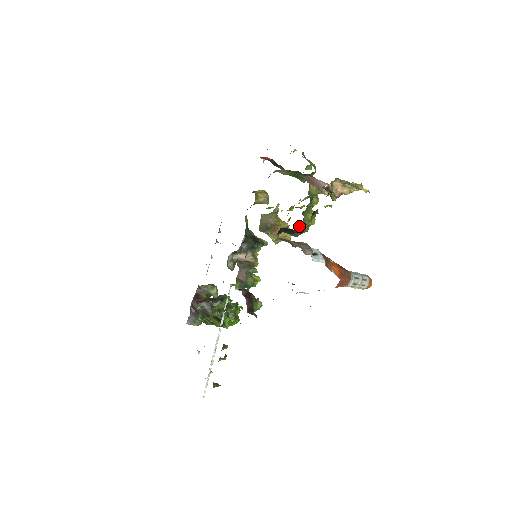
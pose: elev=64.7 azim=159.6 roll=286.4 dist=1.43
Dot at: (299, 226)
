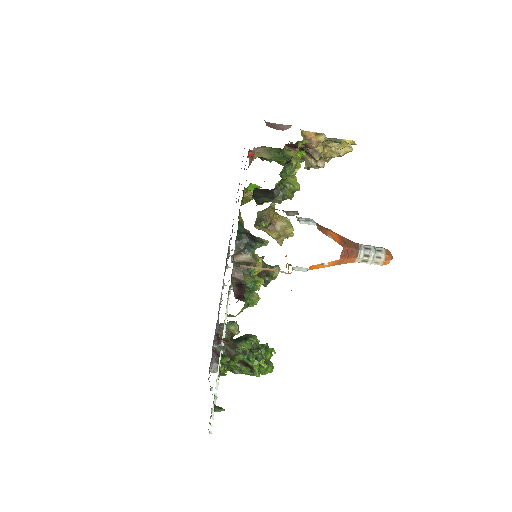
Dot at: (278, 189)
